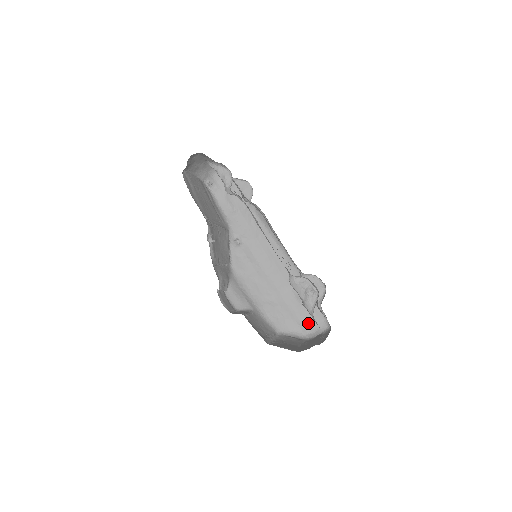
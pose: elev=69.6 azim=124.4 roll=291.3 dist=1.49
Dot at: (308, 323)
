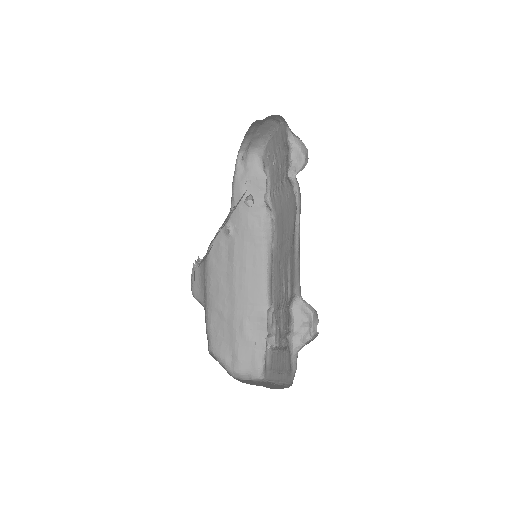
Dot at: (241, 361)
